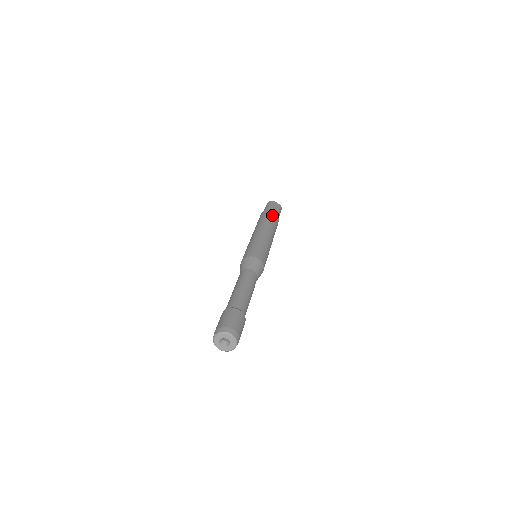
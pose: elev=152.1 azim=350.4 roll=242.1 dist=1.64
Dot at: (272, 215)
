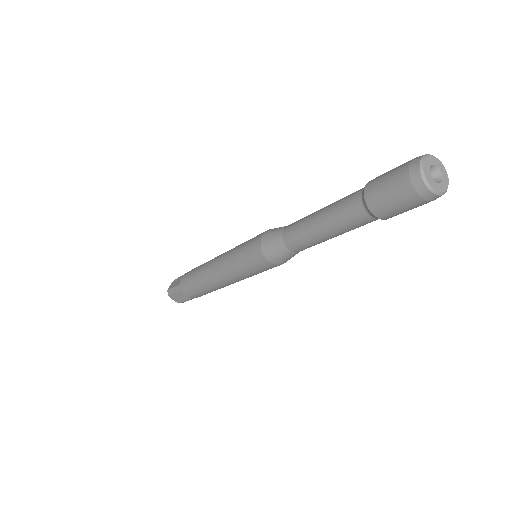
Dot at: occluded
